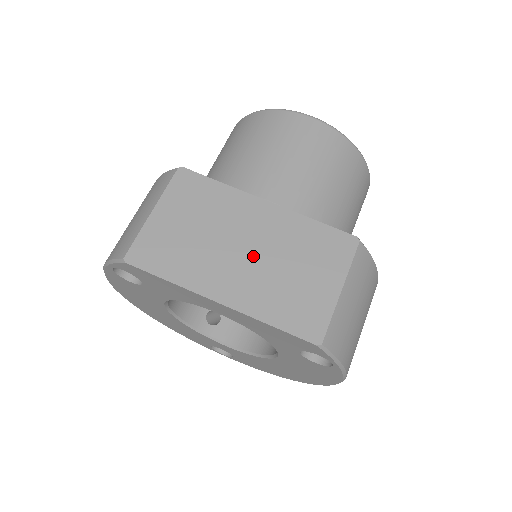
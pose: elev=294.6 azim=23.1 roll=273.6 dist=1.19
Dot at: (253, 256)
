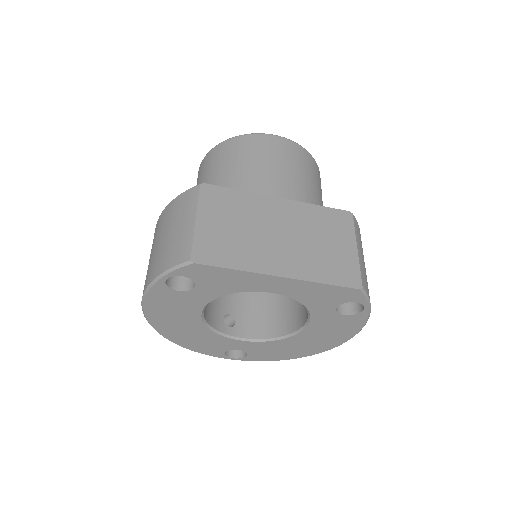
Dot at: (288, 238)
